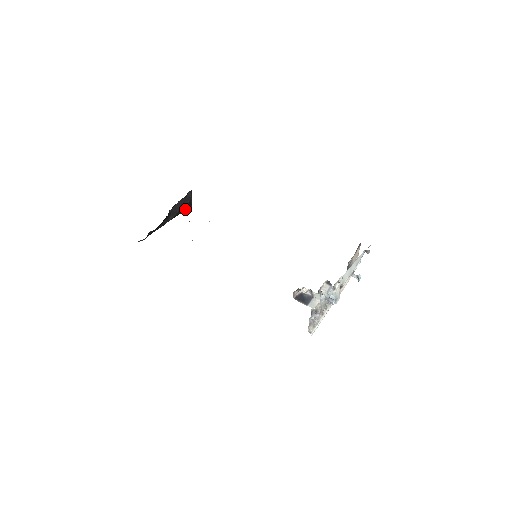
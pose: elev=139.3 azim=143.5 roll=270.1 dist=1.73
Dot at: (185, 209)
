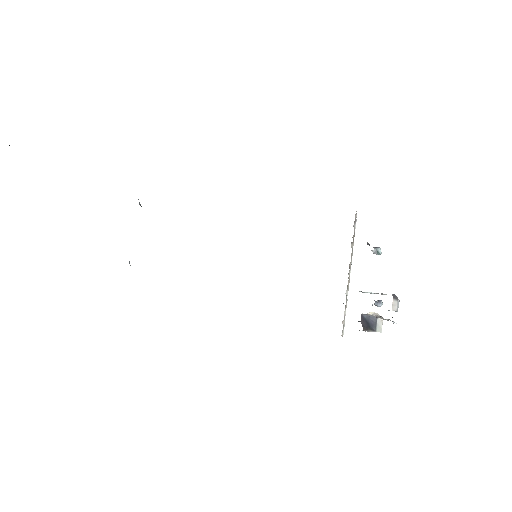
Dot at: occluded
